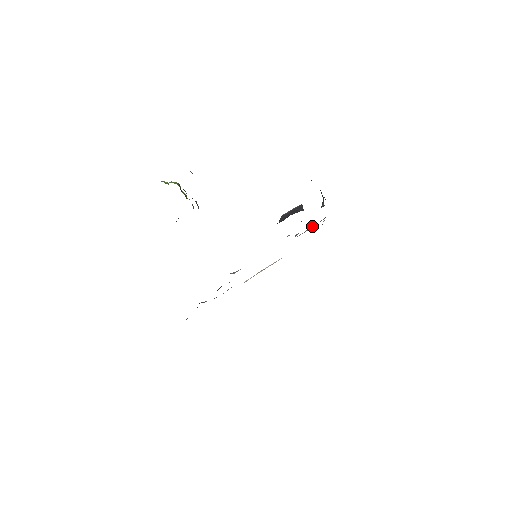
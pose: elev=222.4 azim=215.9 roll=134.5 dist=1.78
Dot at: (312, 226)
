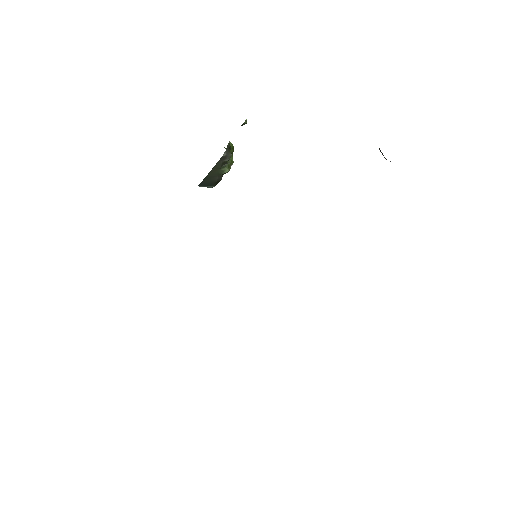
Dot at: occluded
